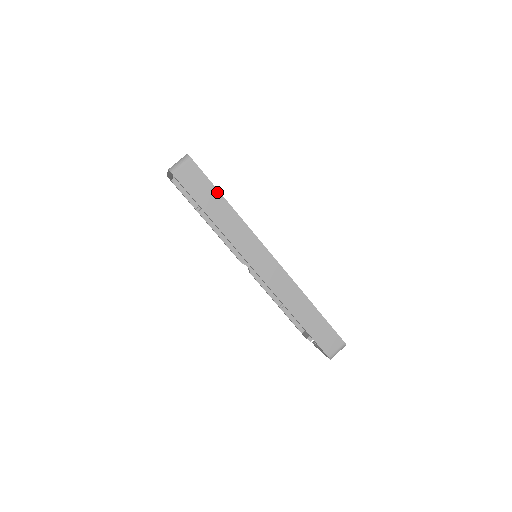
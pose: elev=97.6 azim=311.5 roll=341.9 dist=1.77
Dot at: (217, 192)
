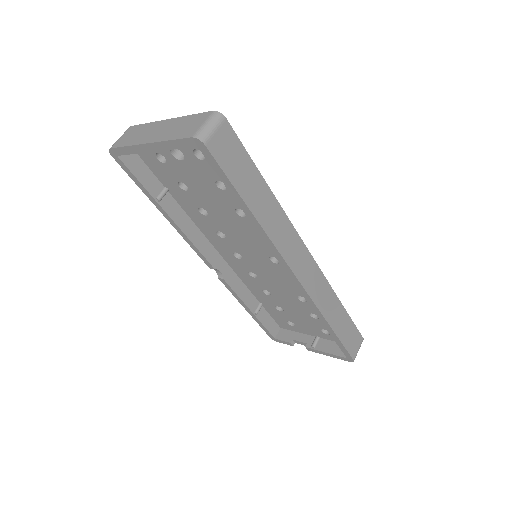
Dot at: (256, 171)
